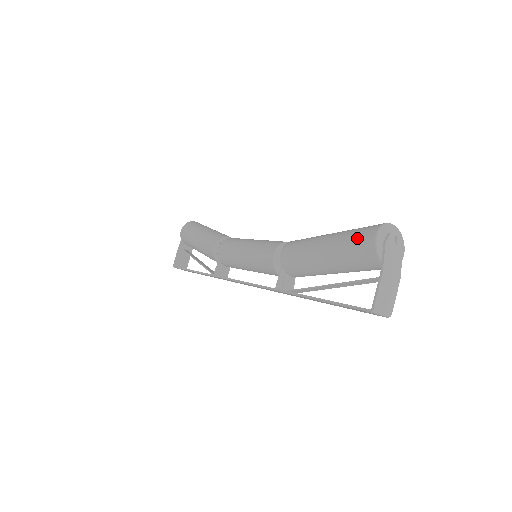
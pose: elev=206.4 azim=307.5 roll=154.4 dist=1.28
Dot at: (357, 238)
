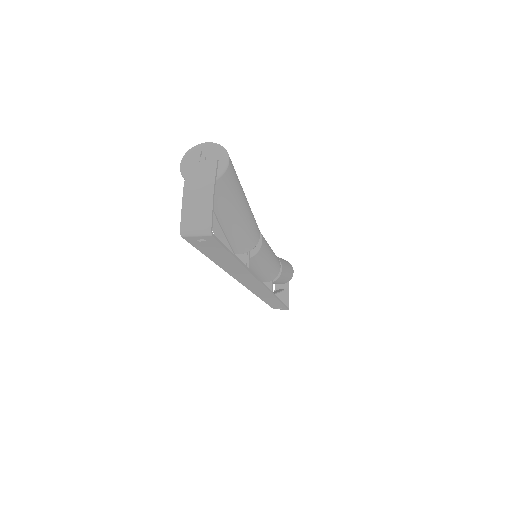
Dot at: occluded
